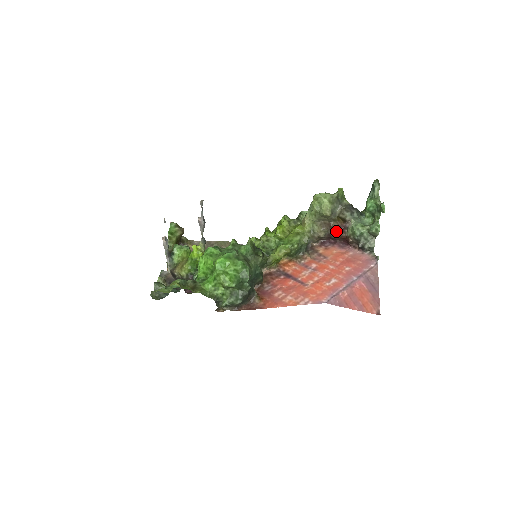
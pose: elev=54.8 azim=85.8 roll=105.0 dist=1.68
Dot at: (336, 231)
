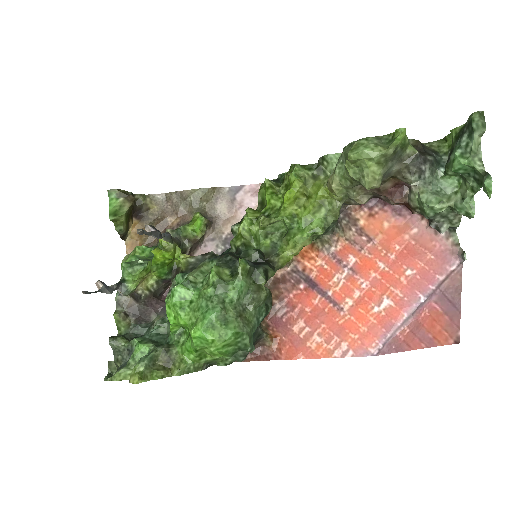
Dot at: (389, 196)
